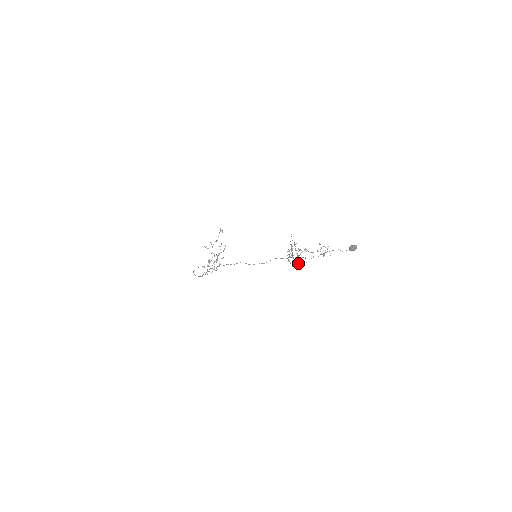
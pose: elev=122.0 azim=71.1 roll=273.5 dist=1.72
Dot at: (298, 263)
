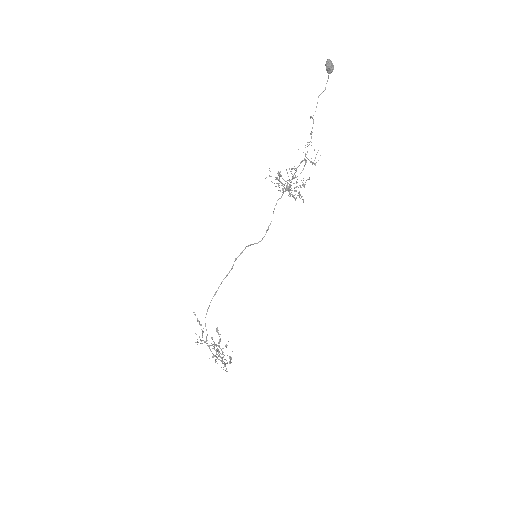
Dot at: (301, 197)
